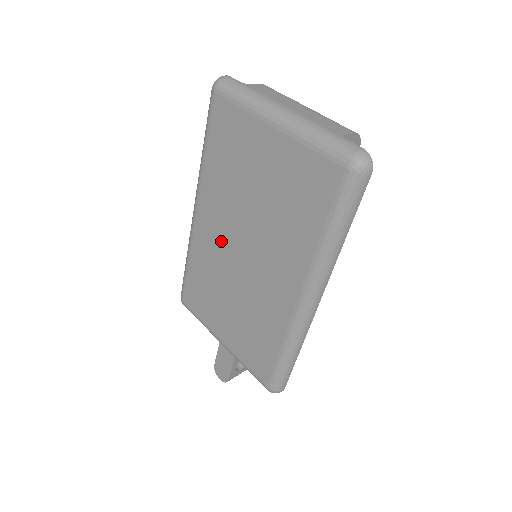
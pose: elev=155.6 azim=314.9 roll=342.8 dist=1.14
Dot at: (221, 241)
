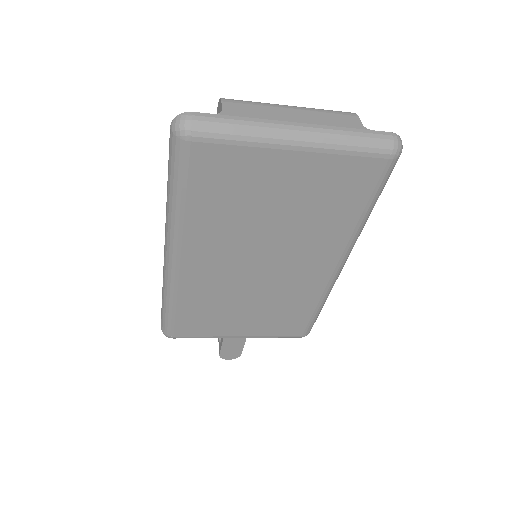
Dot at: (226, 269)
